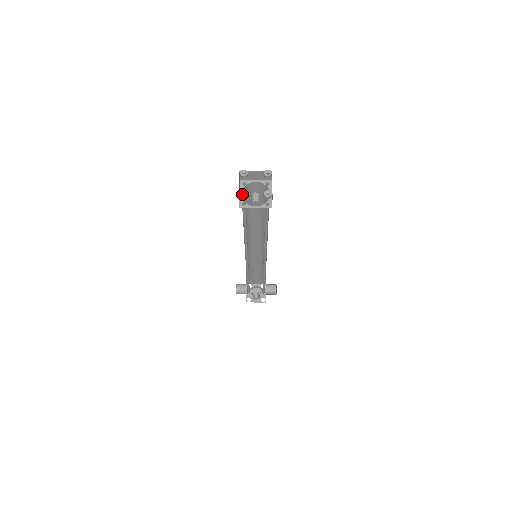
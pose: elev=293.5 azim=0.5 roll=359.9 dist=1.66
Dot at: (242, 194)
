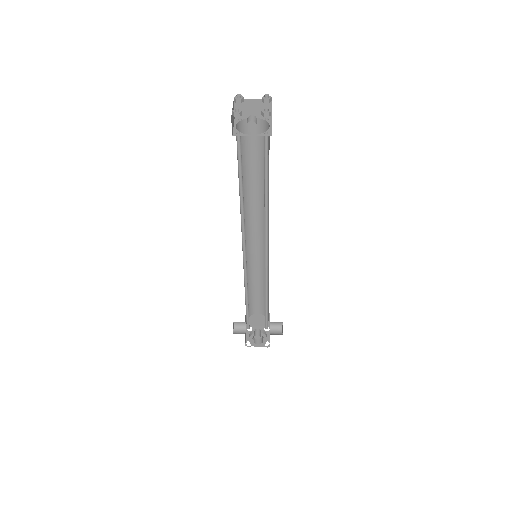
Dot at: (235, 110)
